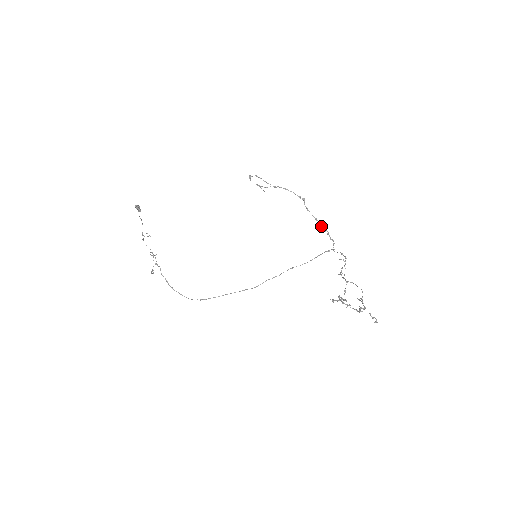
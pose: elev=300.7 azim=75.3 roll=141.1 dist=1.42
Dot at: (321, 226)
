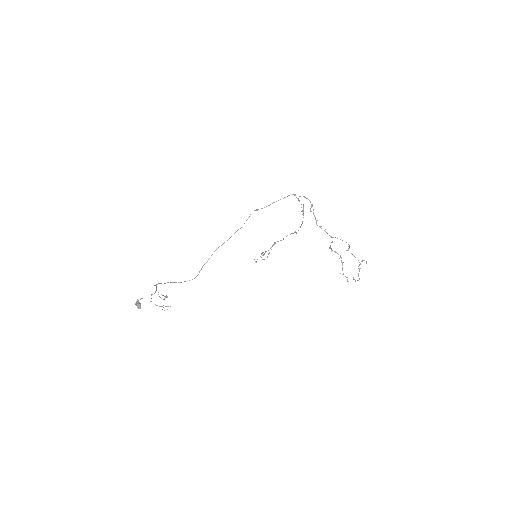
Dot at: occluded
